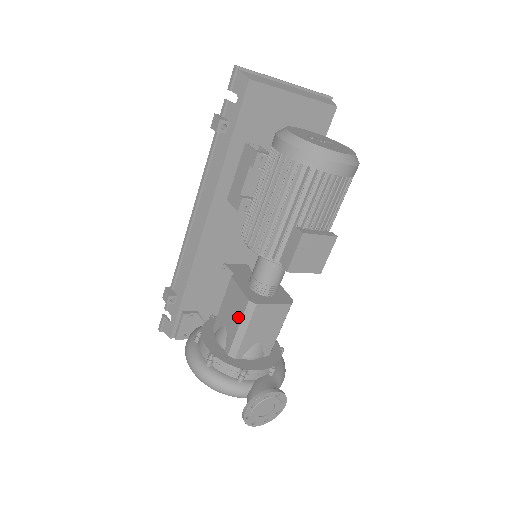
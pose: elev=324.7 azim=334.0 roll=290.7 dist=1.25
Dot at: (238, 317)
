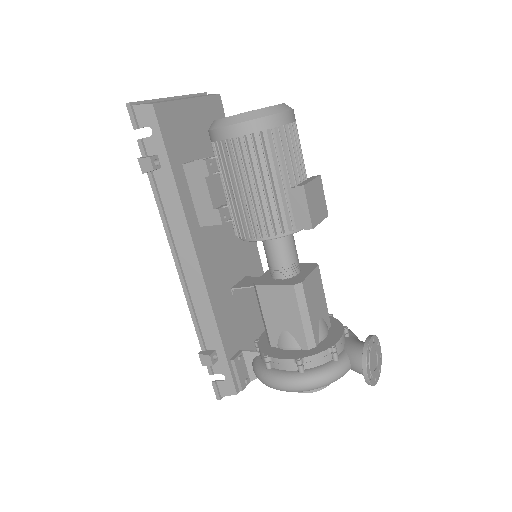
Dot at: (293, 309)
